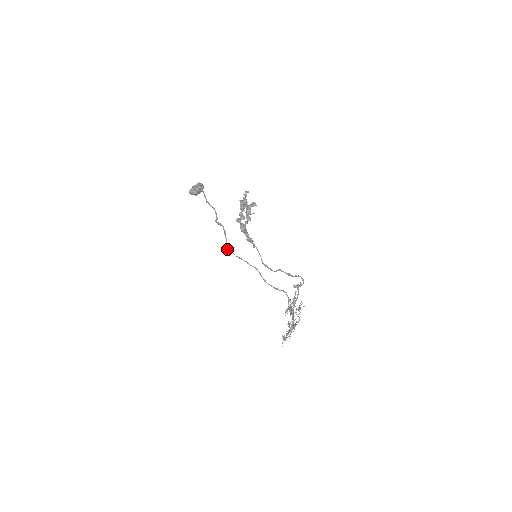
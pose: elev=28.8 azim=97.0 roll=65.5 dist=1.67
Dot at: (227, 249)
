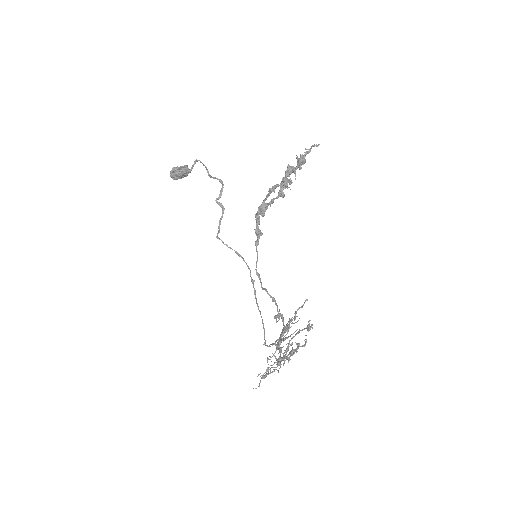
Dot at: (220, 239)
